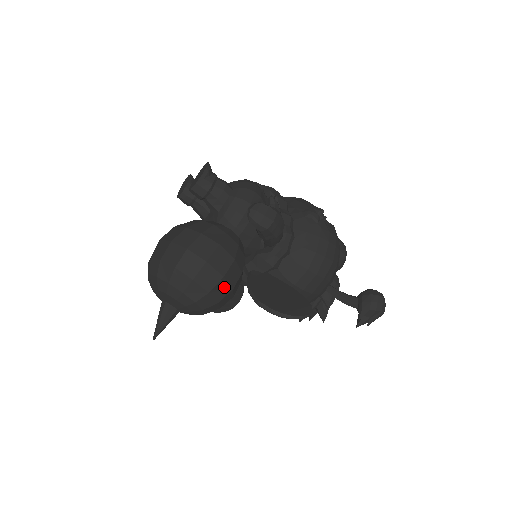
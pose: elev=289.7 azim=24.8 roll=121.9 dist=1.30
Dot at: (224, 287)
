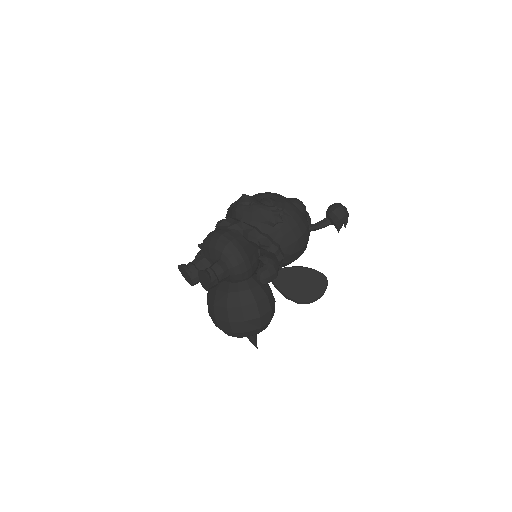
Dot at: (273, 309)
